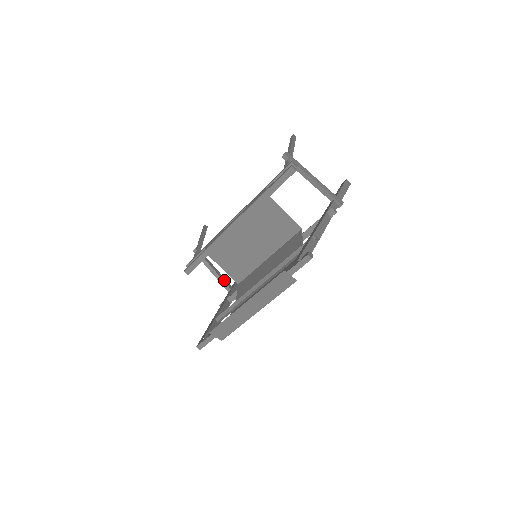
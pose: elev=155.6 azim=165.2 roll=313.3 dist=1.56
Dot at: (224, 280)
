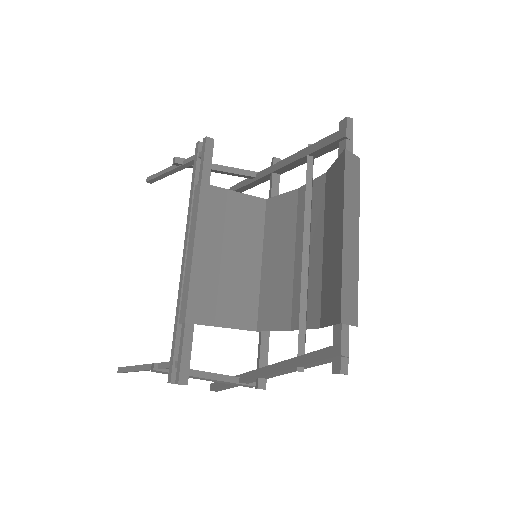
Dot at: (221, 375)
